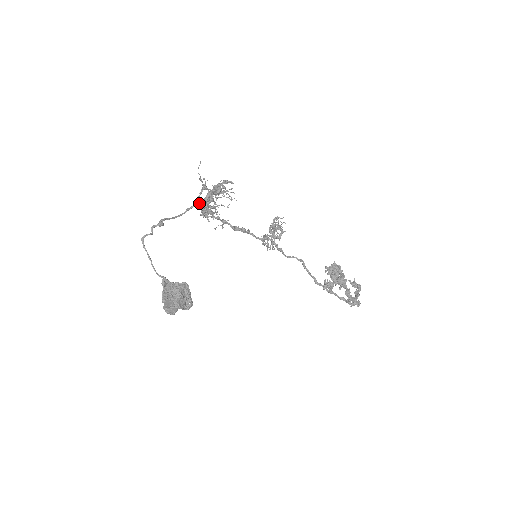
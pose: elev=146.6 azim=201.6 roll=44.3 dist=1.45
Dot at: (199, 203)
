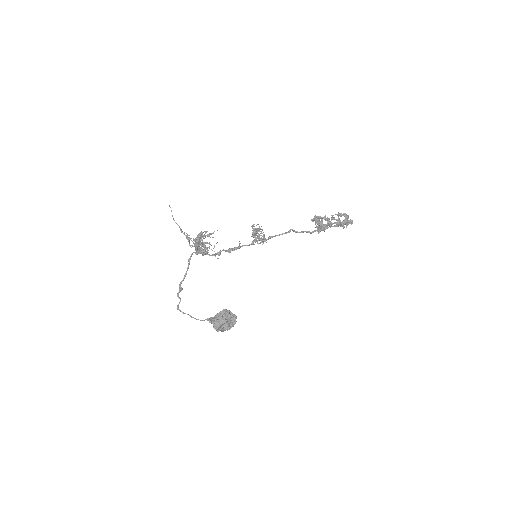
Dot at: occluded
